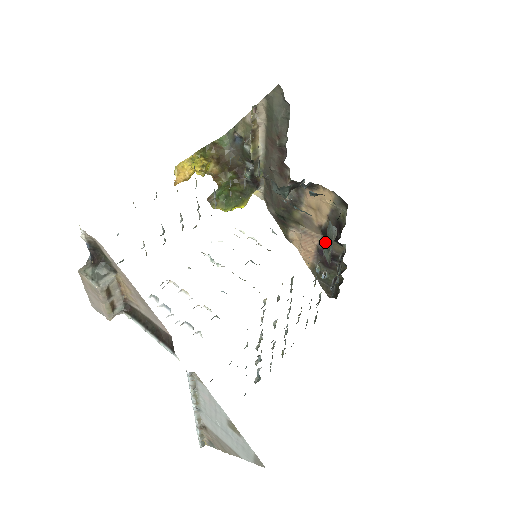
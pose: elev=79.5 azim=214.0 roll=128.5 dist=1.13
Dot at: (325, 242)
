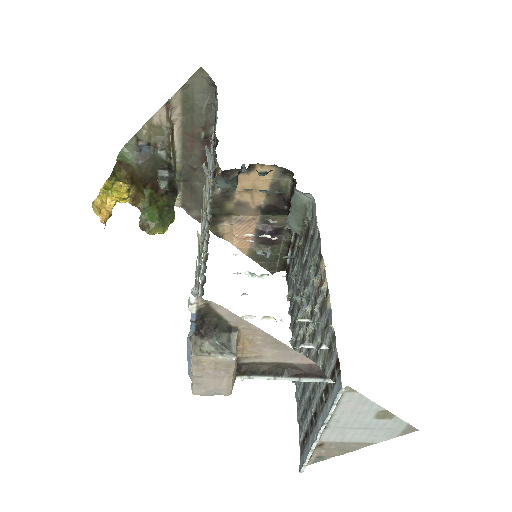
Dot at: (289, 216)
